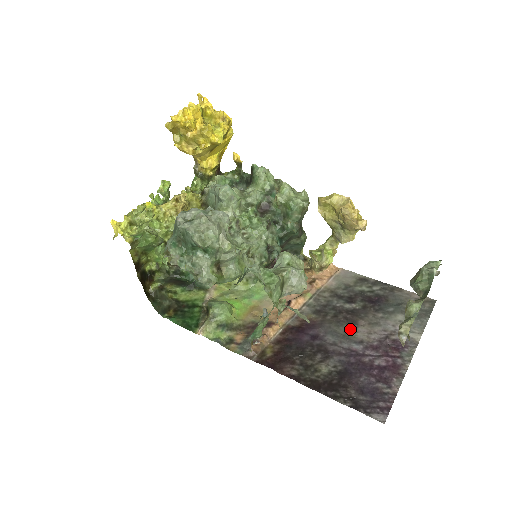
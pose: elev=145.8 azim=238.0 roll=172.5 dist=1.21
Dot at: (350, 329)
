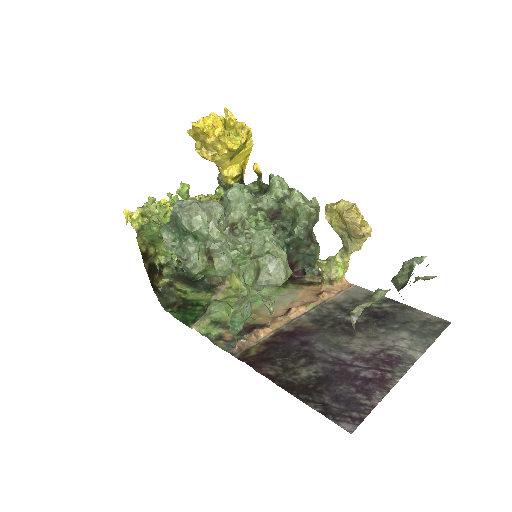
Dot at: (344, 340)
